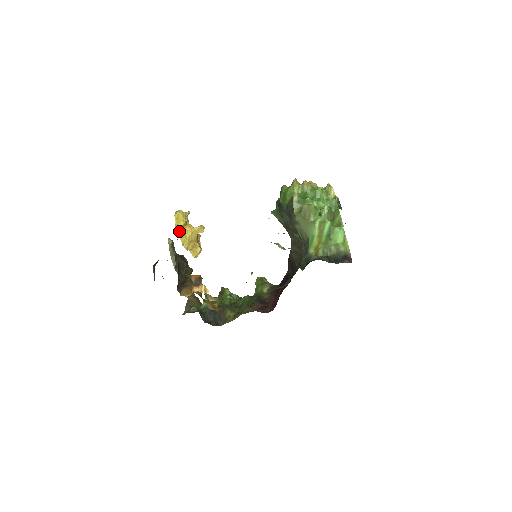
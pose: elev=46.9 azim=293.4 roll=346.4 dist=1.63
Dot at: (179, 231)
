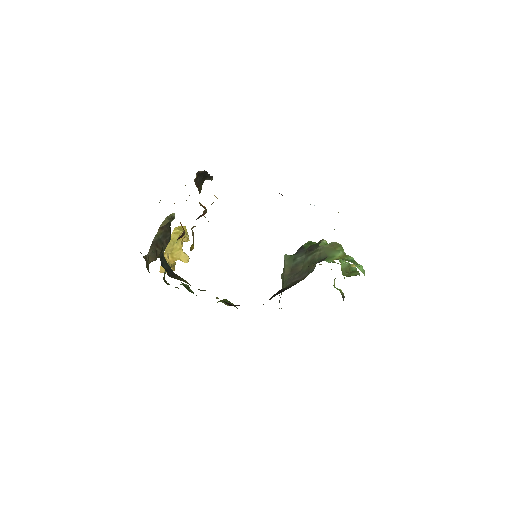
Dot at: (176, 232)
